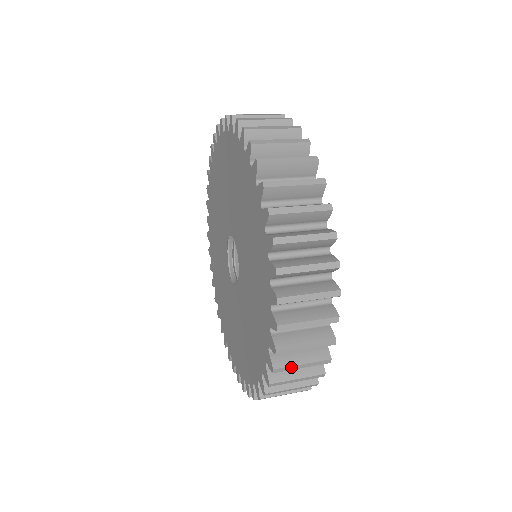
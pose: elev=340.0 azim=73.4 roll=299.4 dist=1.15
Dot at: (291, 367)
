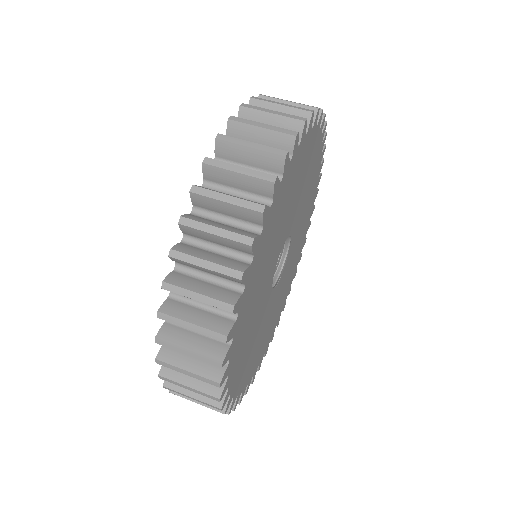
Dot at: (177, 383)
